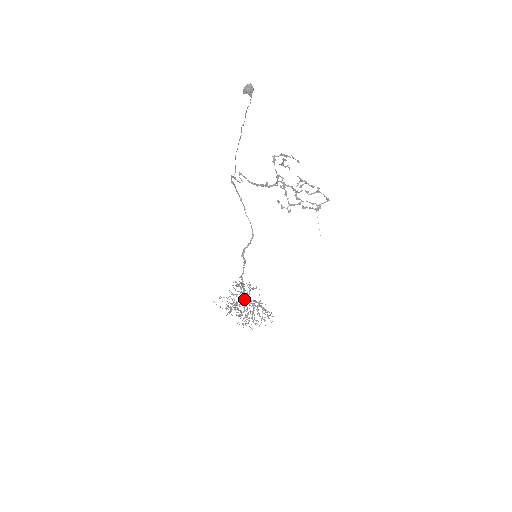
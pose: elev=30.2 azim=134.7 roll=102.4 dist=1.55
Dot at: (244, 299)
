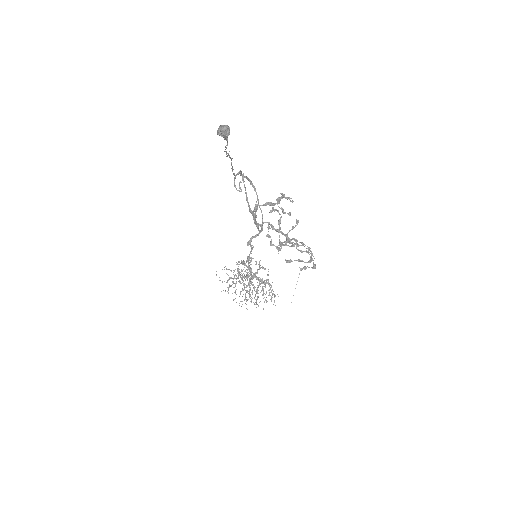
Dot at: (250, 275)
